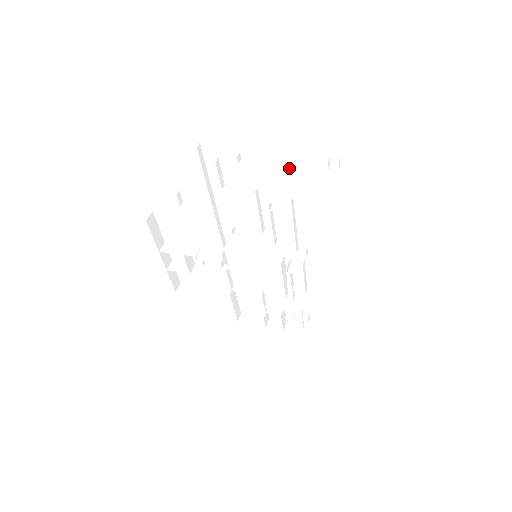
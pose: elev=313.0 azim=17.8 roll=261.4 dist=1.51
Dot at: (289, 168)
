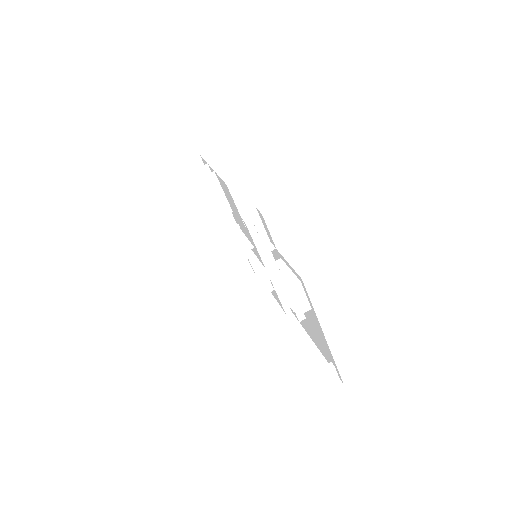
Dot at: (320, 336)
